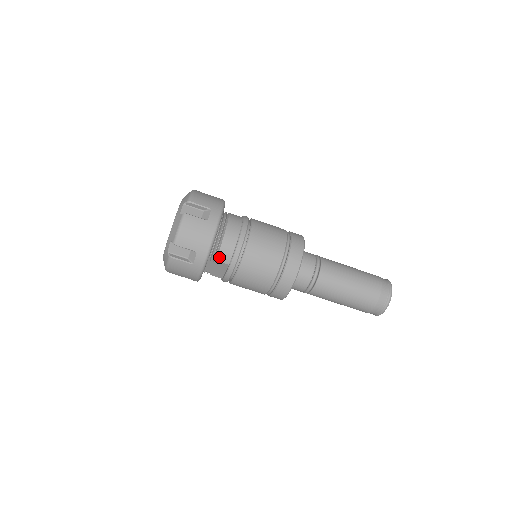
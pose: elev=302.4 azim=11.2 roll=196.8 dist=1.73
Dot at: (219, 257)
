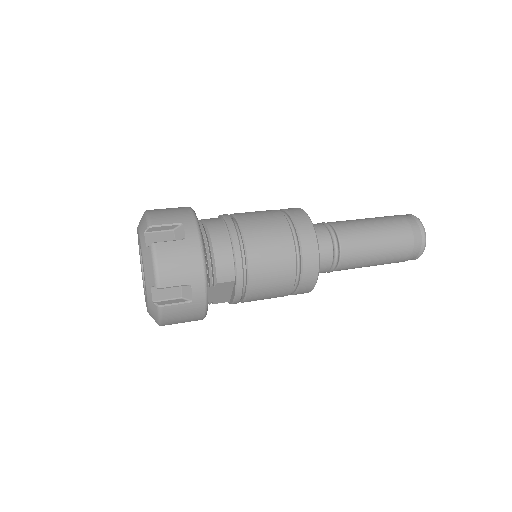
Dot at: (219, 278)
